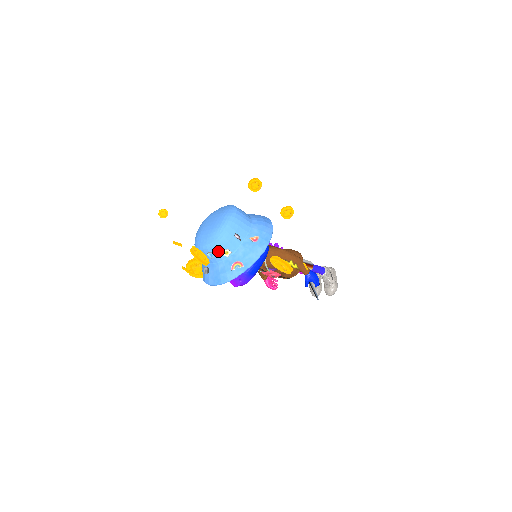
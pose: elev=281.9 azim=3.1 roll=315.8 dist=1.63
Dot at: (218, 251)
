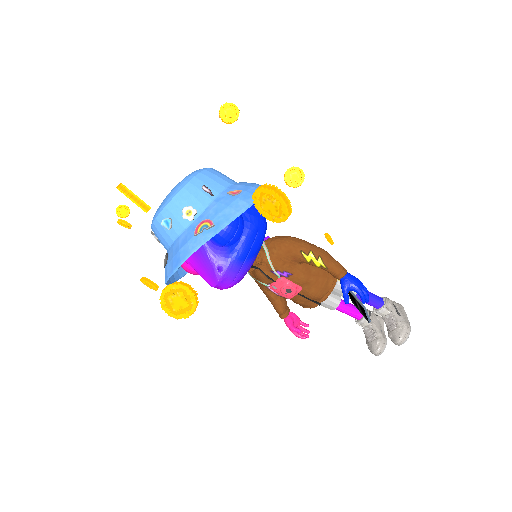
Dot at: (176, 213)
